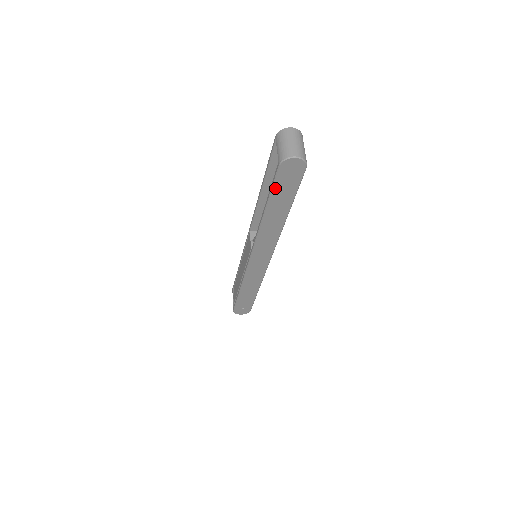
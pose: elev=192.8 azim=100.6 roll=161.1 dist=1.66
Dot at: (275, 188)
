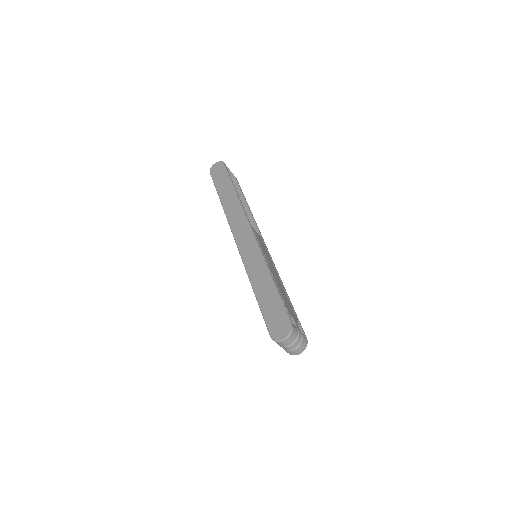
Dot at: (215, 182)
